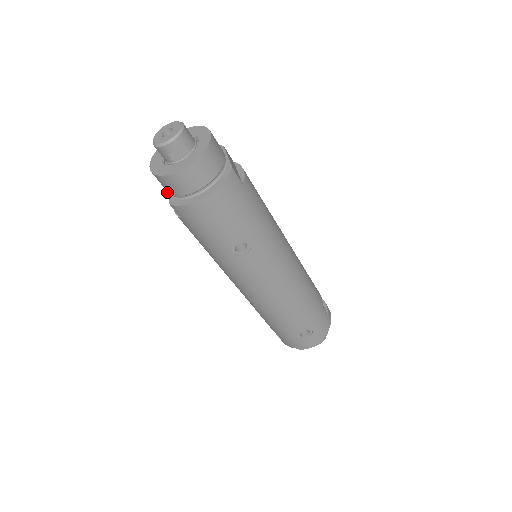
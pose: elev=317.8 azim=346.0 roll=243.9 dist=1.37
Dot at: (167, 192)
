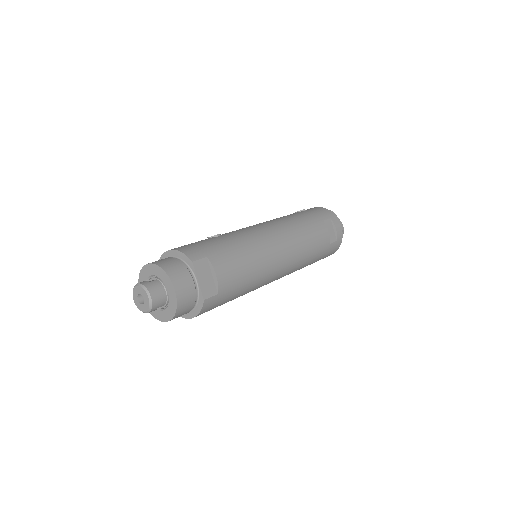
Dot at: occluded
